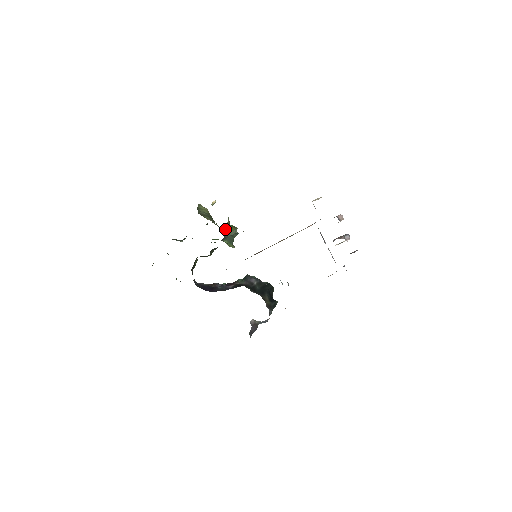
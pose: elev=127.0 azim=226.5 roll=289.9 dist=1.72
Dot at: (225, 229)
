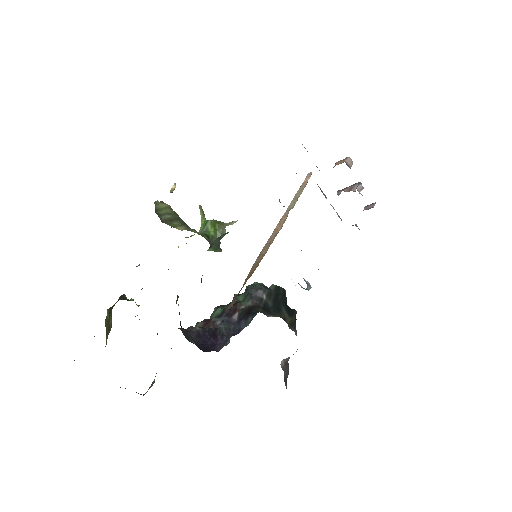
Dot at: (204, 229)
